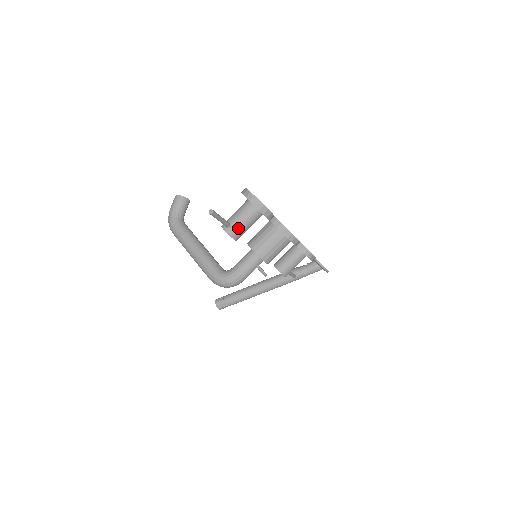
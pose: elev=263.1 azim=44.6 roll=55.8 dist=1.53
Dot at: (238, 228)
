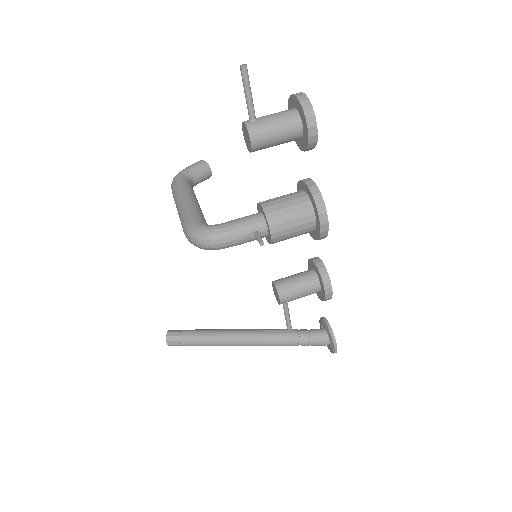
Dot at: (263, 126)
